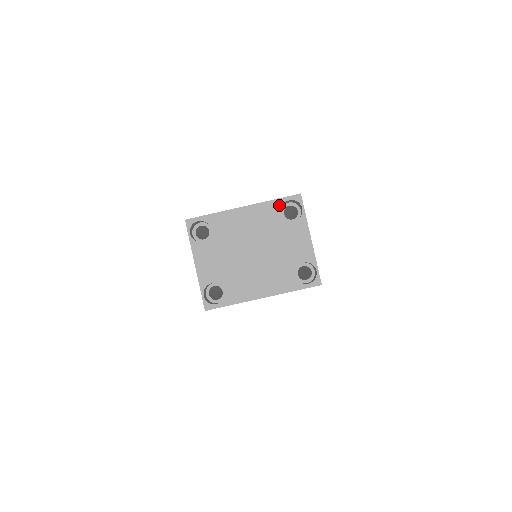
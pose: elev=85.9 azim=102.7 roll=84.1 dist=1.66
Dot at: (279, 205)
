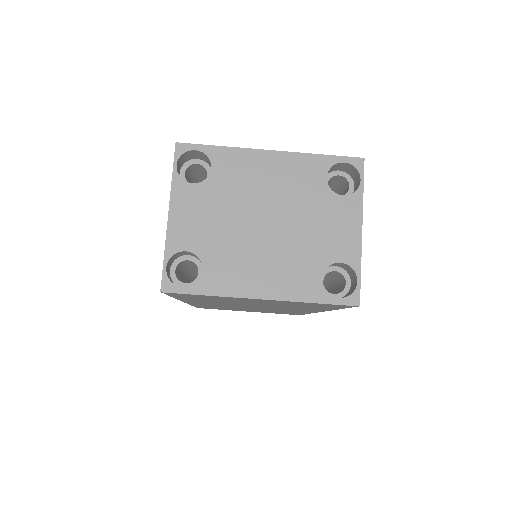
Dot at: (327, 165)
